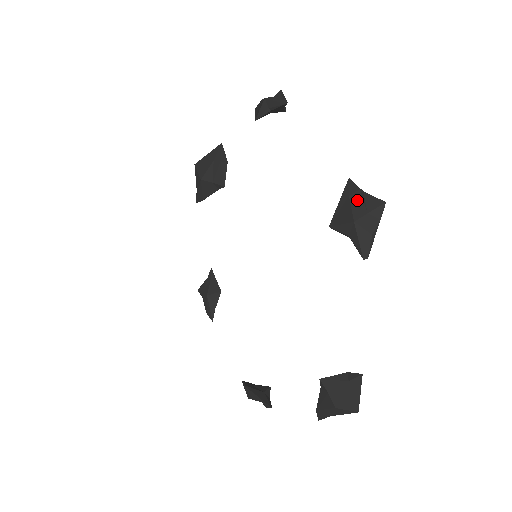
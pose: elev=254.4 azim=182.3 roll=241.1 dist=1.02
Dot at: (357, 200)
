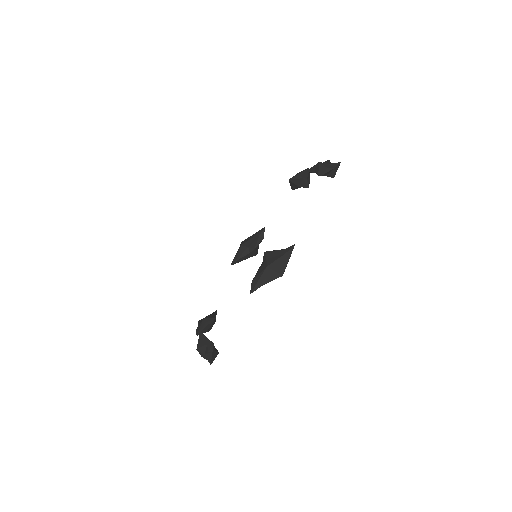
Dot at: (326, 162)
